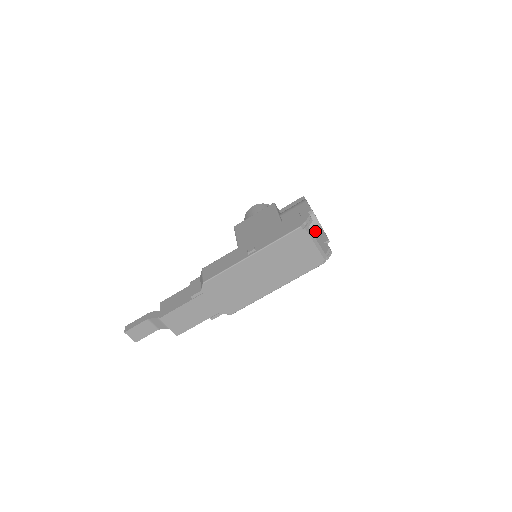
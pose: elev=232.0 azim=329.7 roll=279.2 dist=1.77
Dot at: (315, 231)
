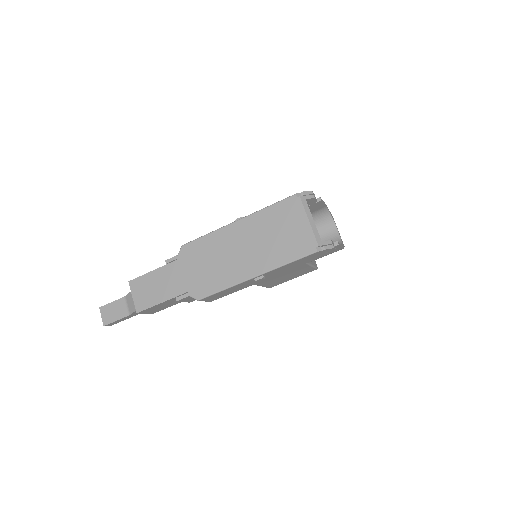
Dot at: occluded
